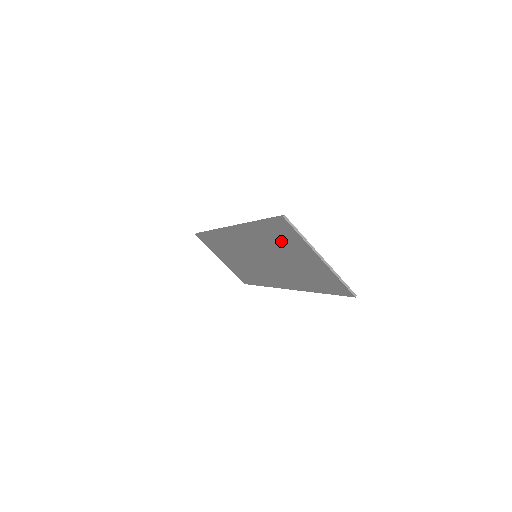
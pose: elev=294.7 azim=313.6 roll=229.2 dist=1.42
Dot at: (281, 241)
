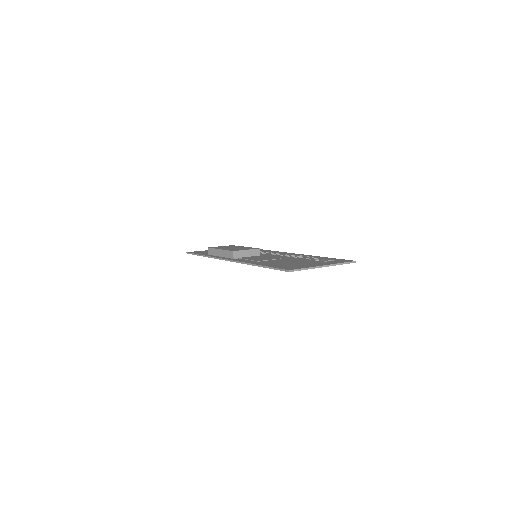
Dot at: occluded
